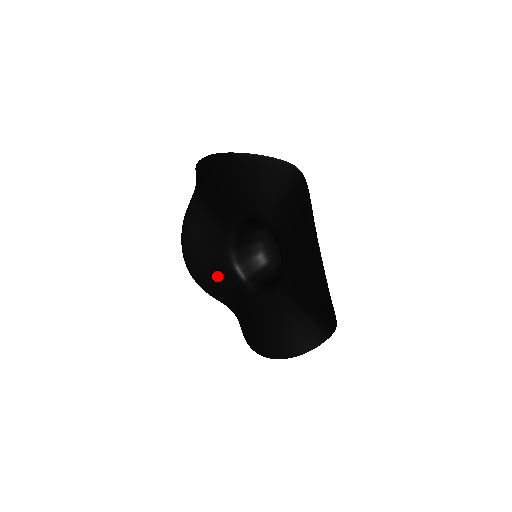
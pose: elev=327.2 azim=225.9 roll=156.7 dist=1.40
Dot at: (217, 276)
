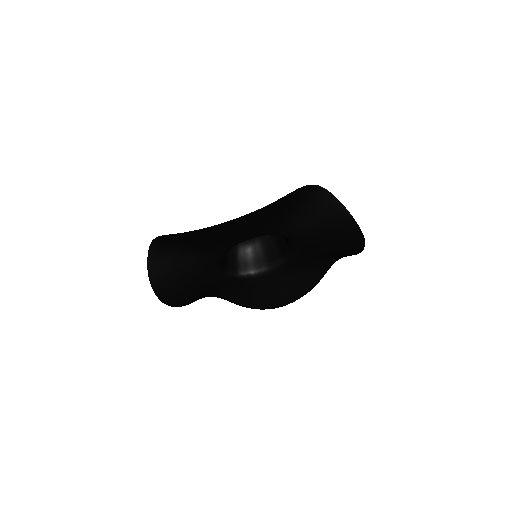
Dot at: (205, 289)
